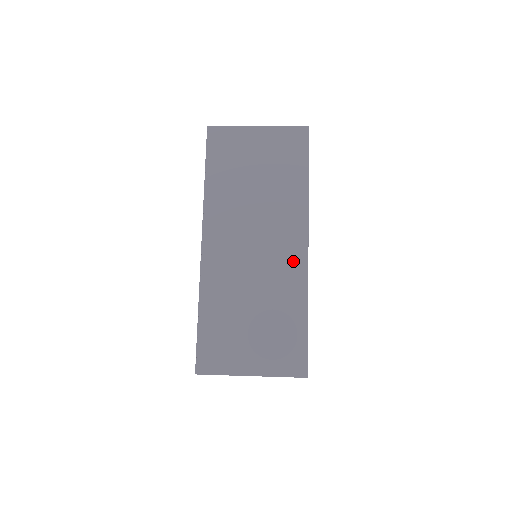
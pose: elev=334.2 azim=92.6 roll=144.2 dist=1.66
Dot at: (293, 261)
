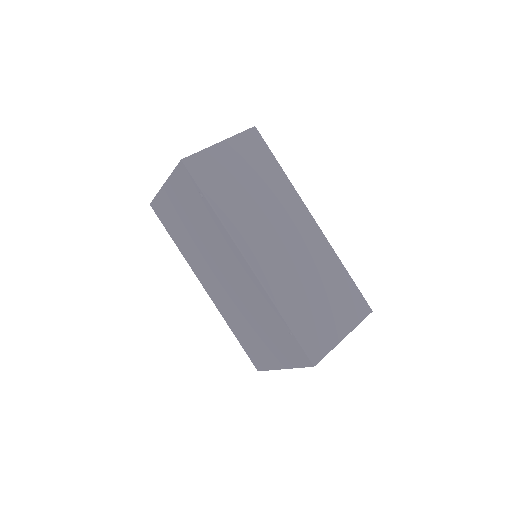
Dot at: (314, 236)
